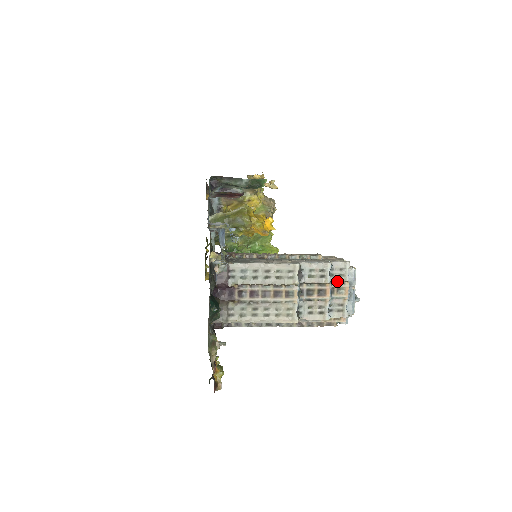
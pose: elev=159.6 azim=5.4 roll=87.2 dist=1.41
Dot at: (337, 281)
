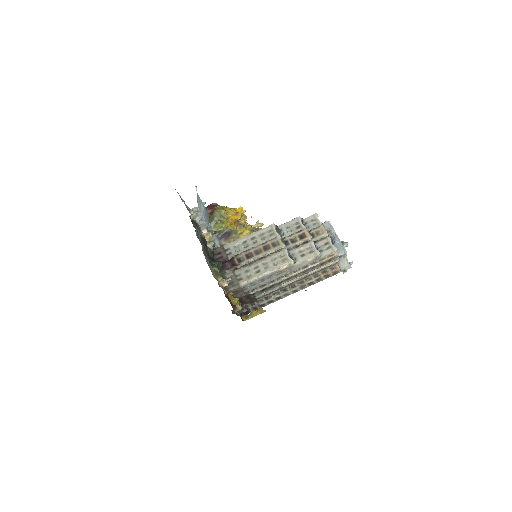
Dot at: (314, 229)
